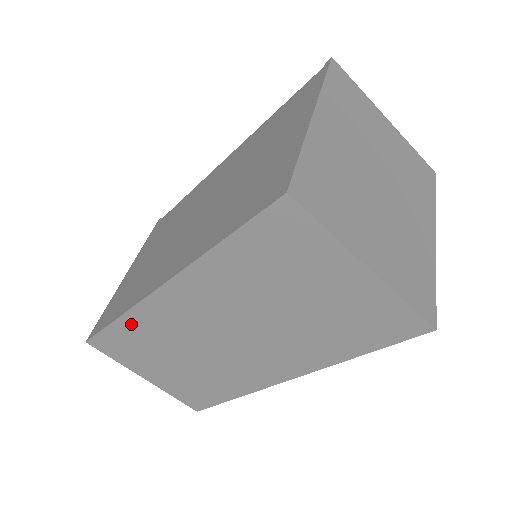
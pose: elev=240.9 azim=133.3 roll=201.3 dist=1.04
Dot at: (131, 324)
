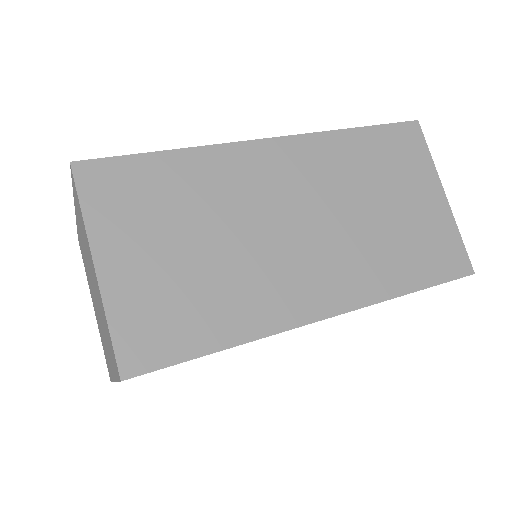
Dot at: (189, 163)
